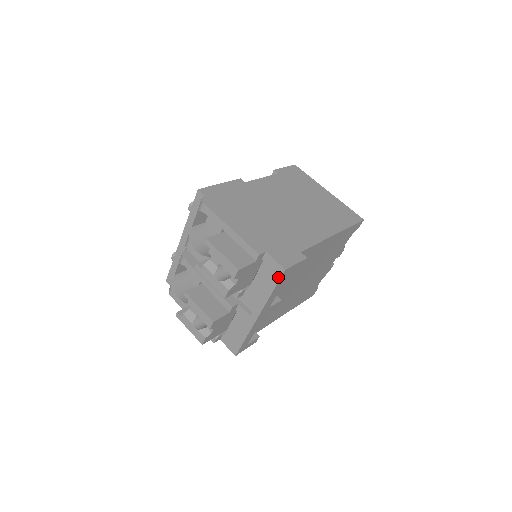
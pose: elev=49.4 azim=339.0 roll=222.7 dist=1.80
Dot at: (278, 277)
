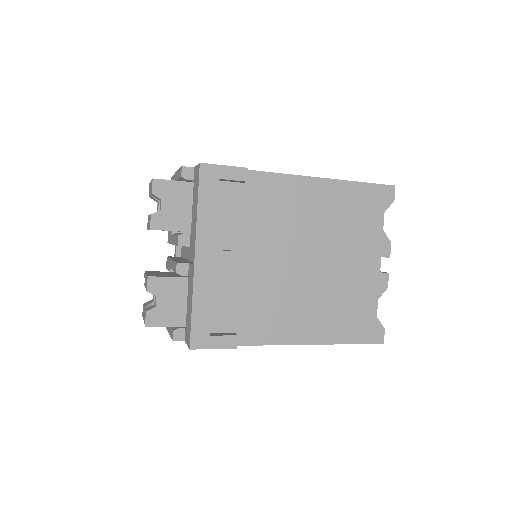
Dot at: (198, 180)
